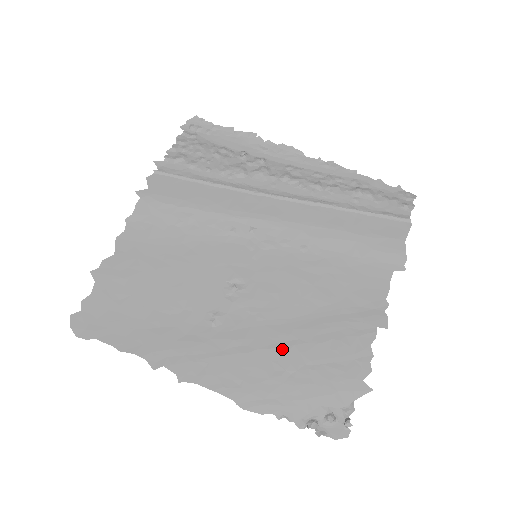
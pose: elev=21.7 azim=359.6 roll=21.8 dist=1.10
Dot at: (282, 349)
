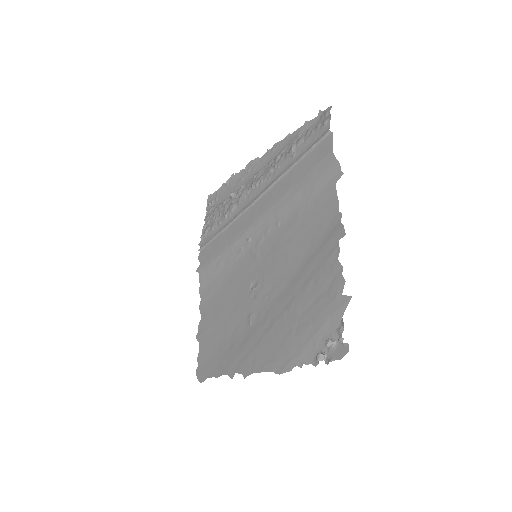
Dot at: (287, 311)
